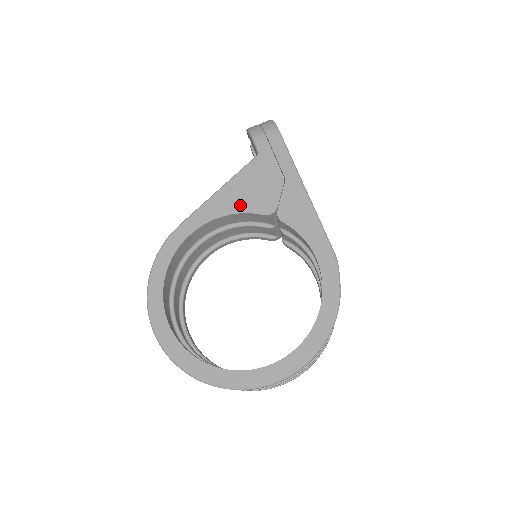
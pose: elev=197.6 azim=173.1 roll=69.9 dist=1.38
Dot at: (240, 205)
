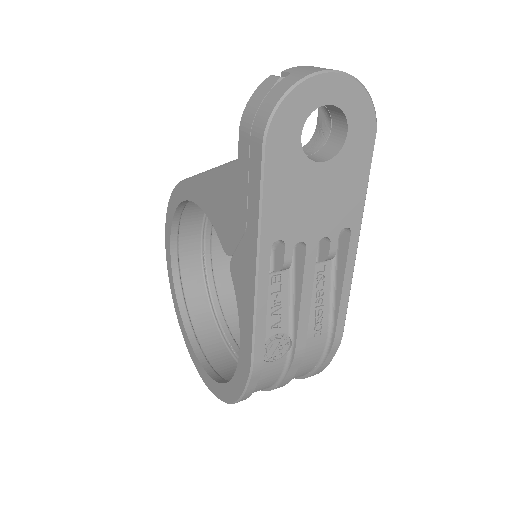
Dot at: (212, 213)
